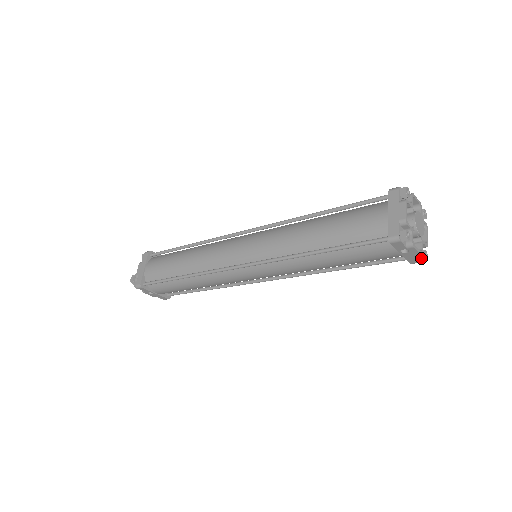
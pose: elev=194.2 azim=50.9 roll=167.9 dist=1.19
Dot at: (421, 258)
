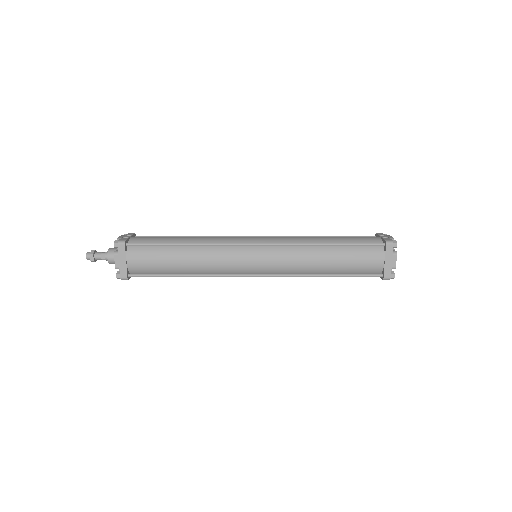
Dot at: occluded
